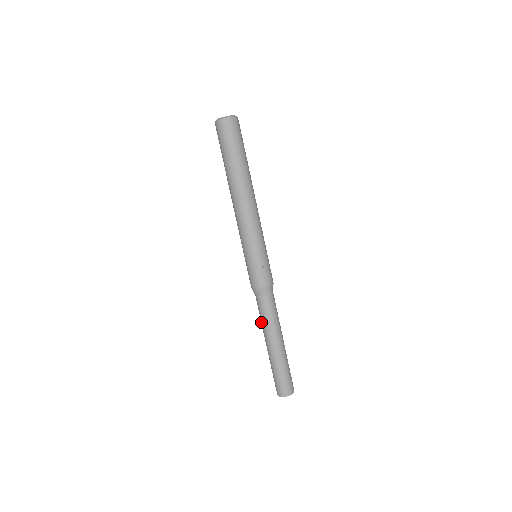
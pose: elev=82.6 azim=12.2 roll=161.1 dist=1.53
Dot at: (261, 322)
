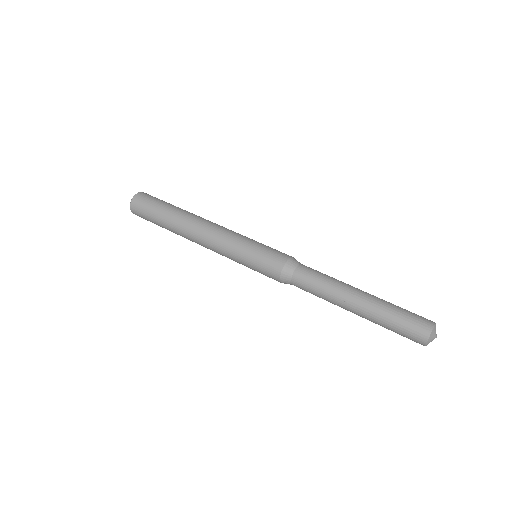
Dot at: (327, 284)
